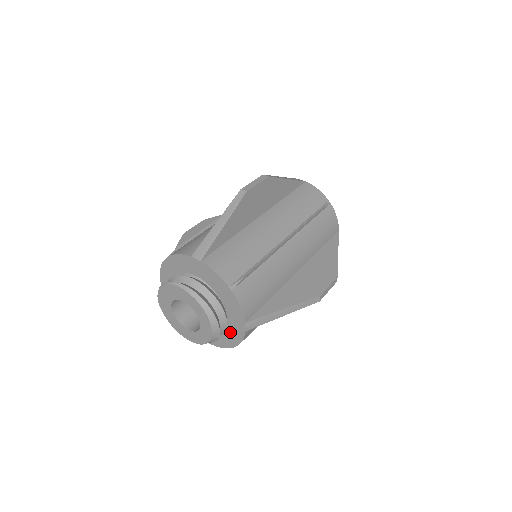
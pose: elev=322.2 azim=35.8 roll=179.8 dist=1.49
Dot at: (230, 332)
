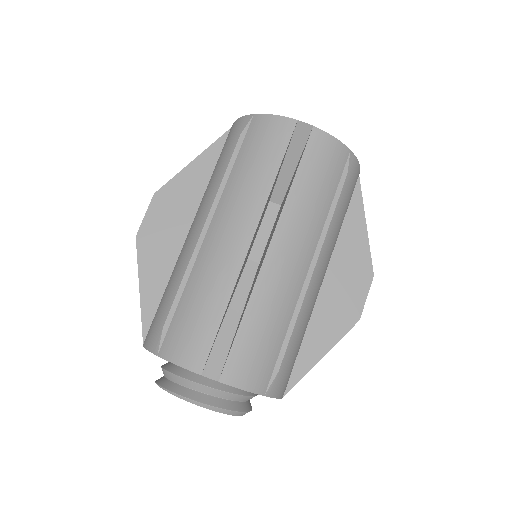
Dot at: occluded
